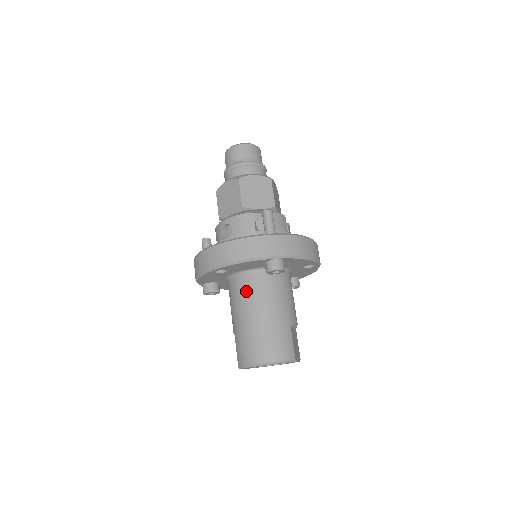
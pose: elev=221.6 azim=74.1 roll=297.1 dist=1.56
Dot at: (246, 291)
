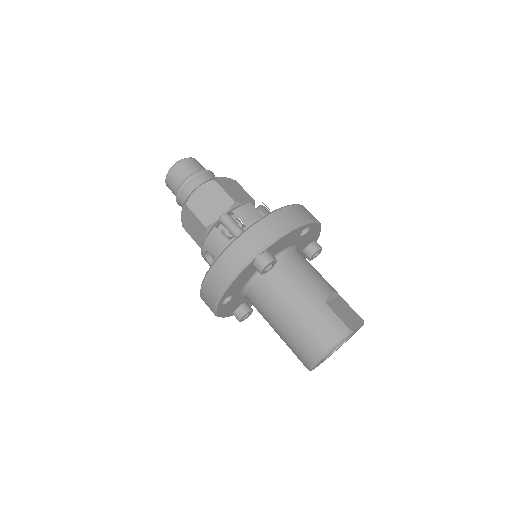
Dot at: (262, 300)
